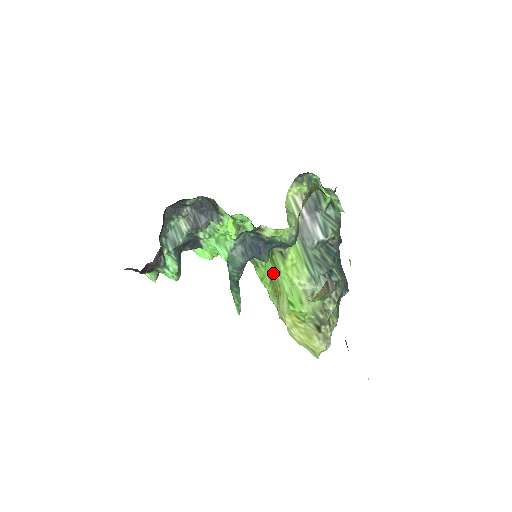
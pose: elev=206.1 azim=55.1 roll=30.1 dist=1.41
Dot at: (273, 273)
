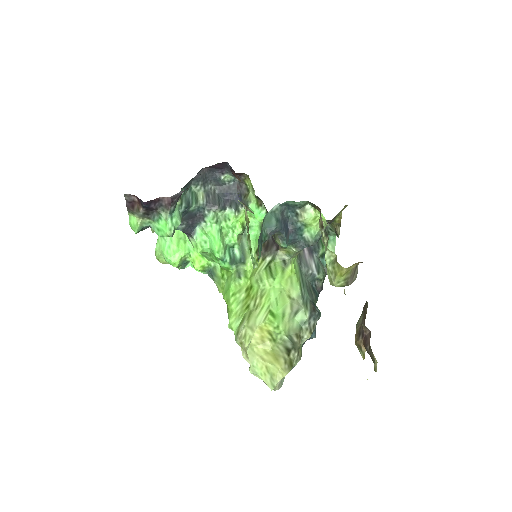
Dot at: (264, 279)
